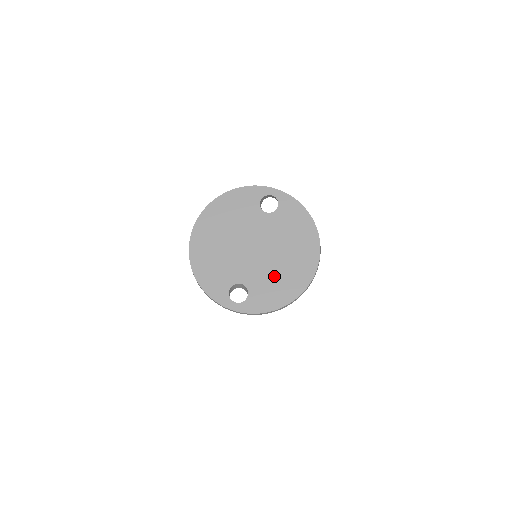
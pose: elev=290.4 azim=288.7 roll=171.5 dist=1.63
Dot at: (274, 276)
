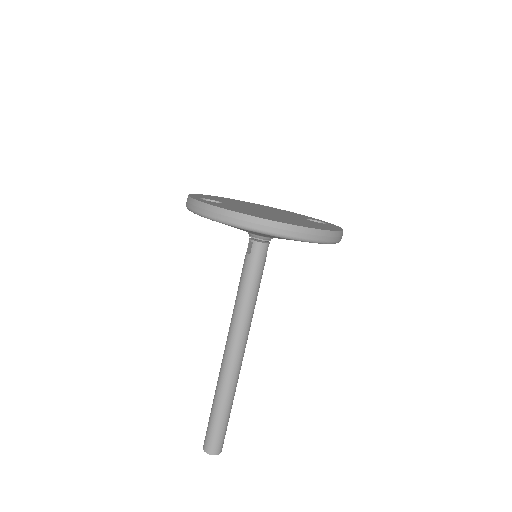
Dot at: (252, 212)
